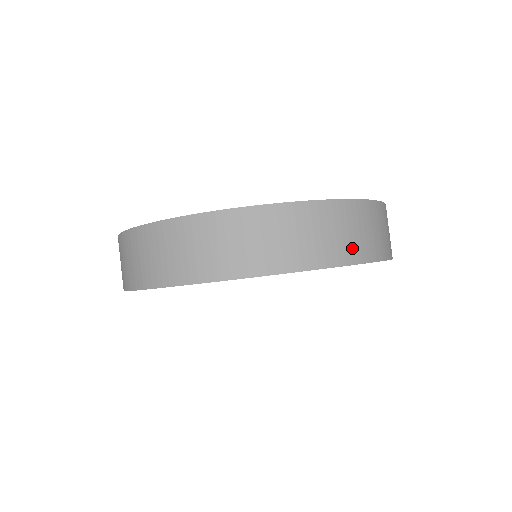
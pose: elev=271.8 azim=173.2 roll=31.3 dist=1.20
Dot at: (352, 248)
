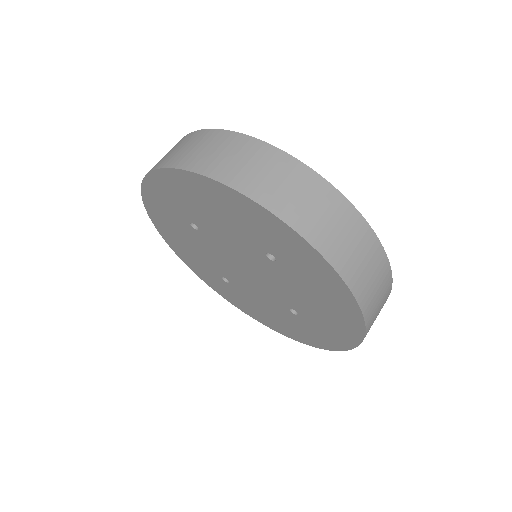
Dot at: (201, 161)
